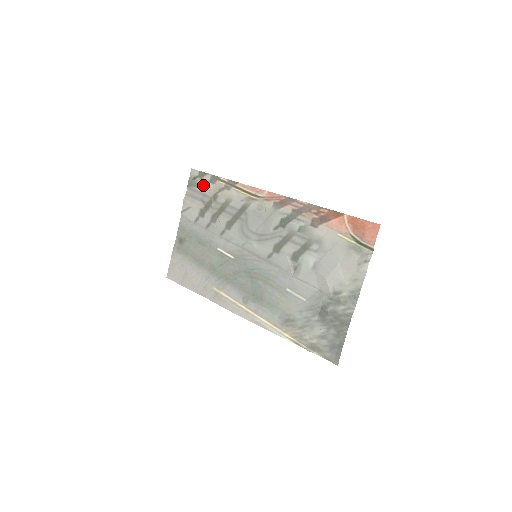
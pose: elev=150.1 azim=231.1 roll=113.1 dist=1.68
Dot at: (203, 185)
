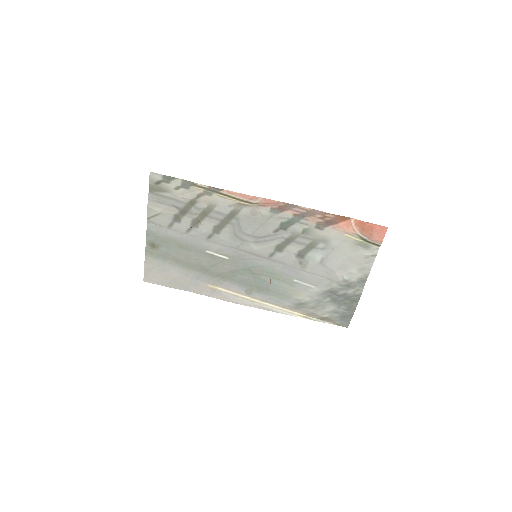
Dot at: (172, 190)
